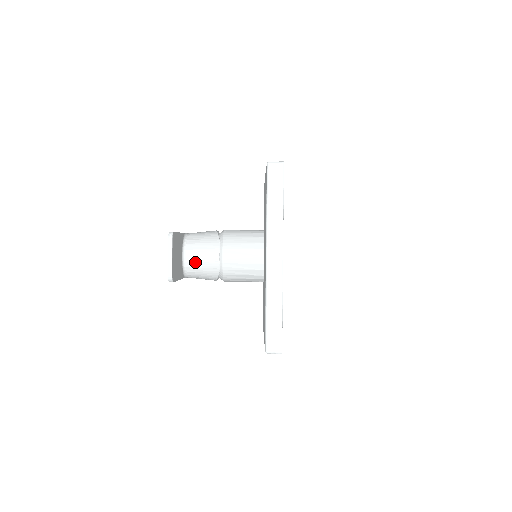
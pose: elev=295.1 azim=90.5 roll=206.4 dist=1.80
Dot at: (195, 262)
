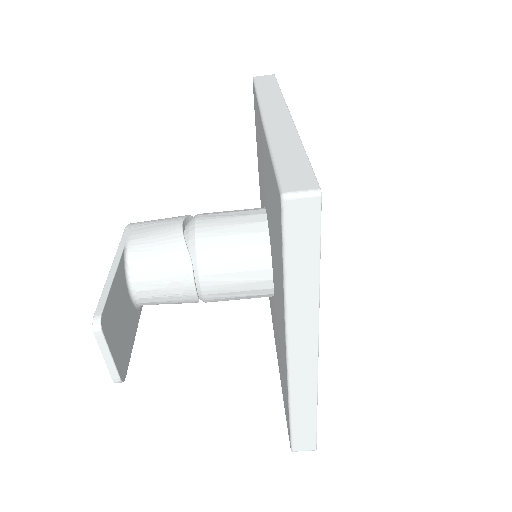
Dot at: (154, 297)
